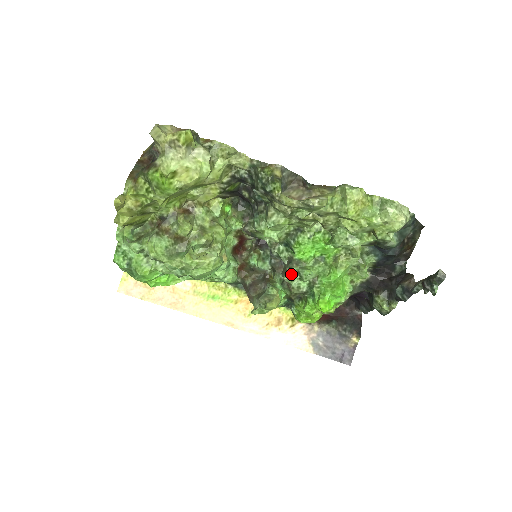
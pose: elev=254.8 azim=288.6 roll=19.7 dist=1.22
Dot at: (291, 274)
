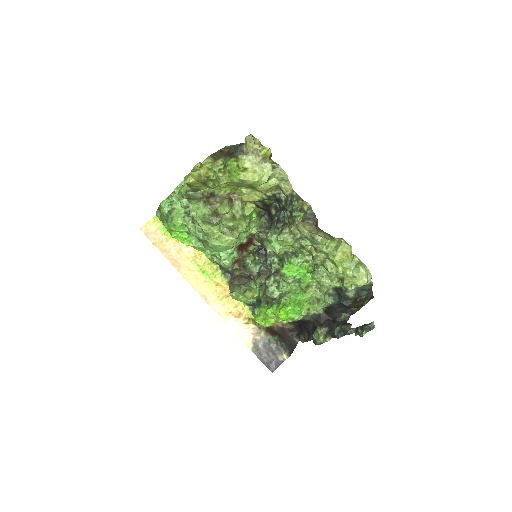
Dot at: (273, 280)
